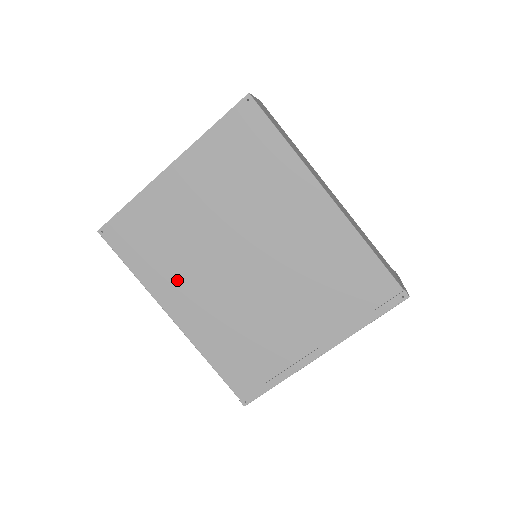
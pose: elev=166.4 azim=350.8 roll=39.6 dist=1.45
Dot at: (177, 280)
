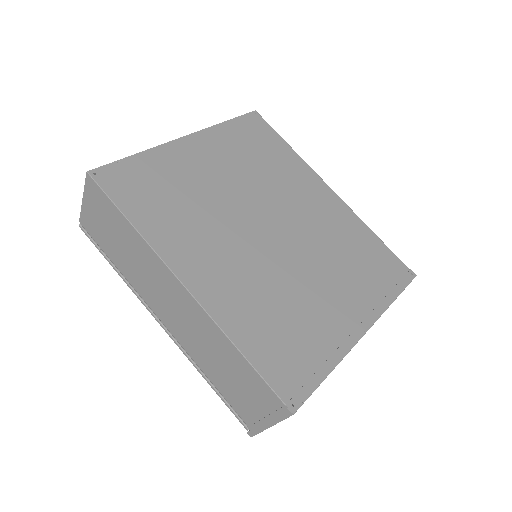
Dot at: (192, 238)
